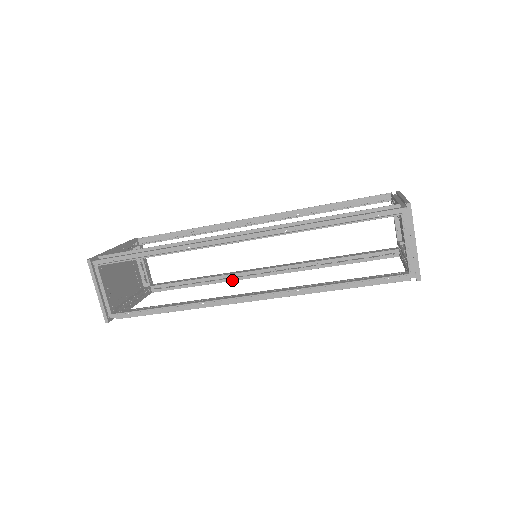
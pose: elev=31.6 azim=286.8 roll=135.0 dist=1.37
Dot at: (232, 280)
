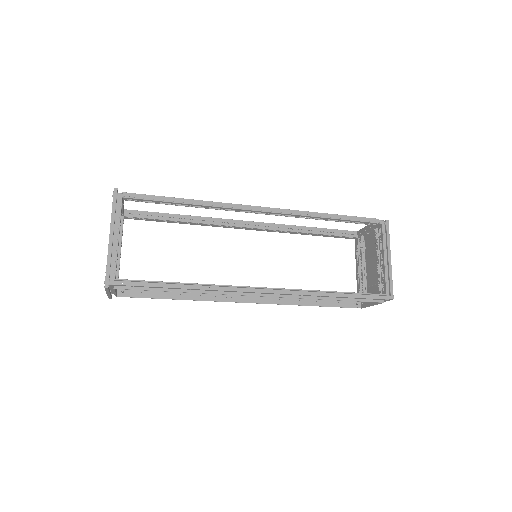
Dot at: (213, 226)
